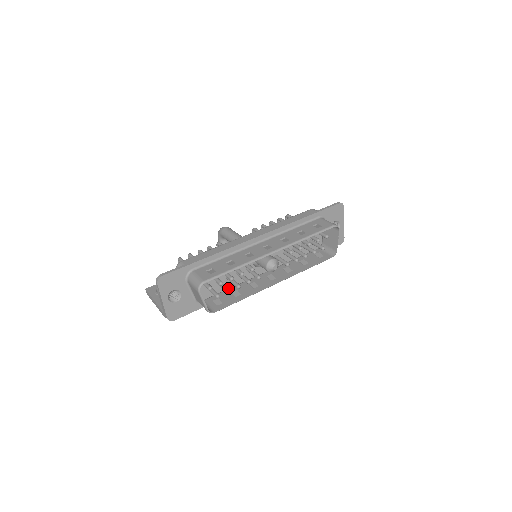
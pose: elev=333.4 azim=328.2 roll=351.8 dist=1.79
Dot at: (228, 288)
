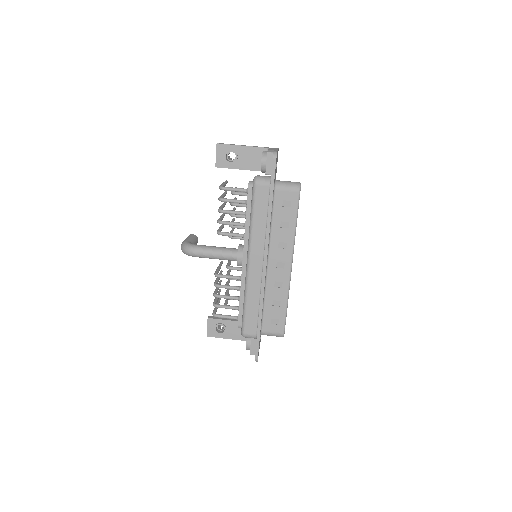
Dot at: occluded
